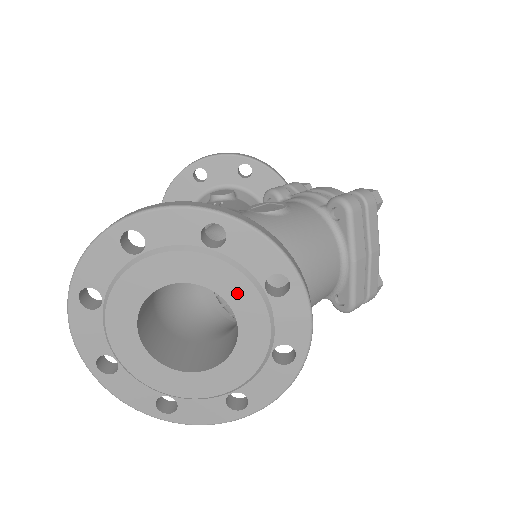
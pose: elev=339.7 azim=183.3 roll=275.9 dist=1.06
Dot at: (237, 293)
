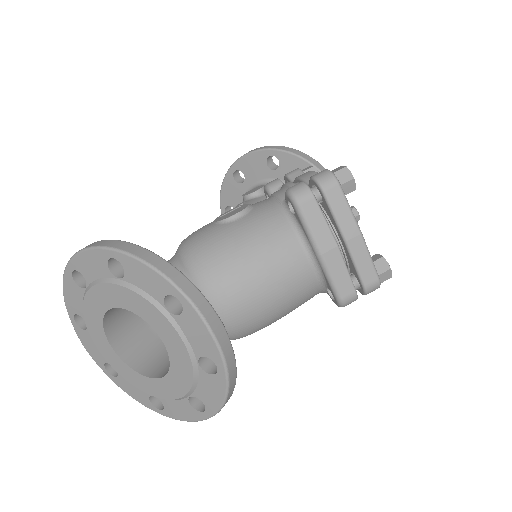
Dot at: (148, 314)
